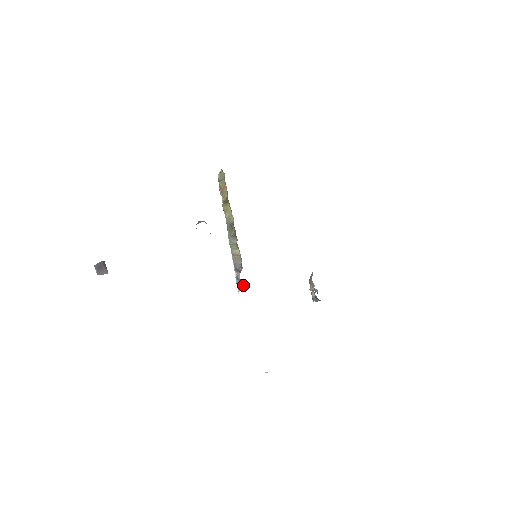
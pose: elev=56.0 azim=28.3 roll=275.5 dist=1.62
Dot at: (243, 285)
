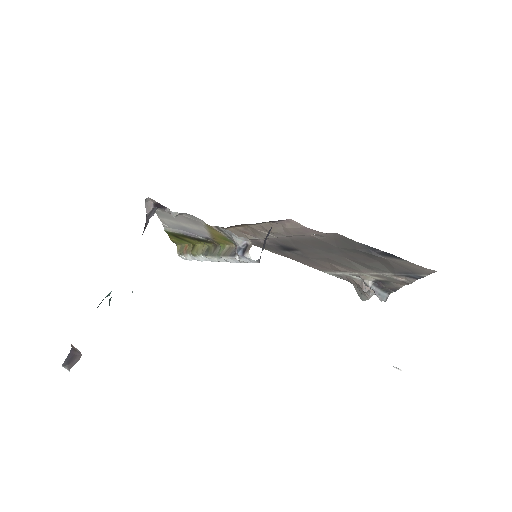
Dot at: (247, 246)
